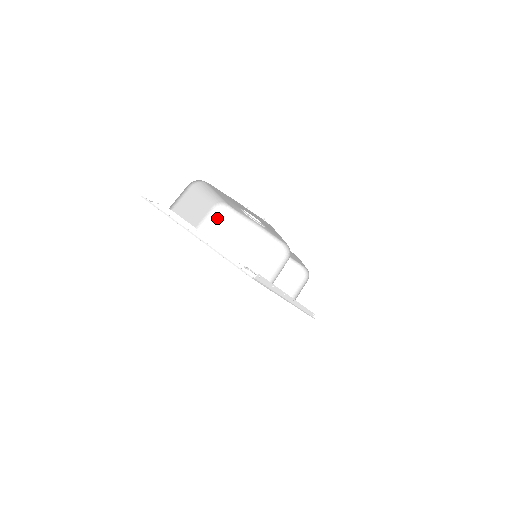
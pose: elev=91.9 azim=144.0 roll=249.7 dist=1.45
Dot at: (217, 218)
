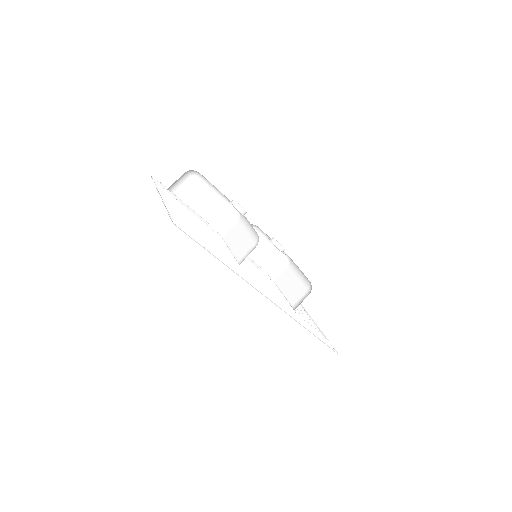
Dot at: (228, 217)
